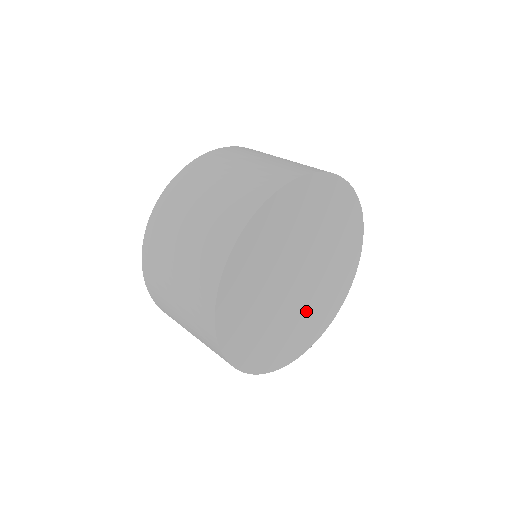
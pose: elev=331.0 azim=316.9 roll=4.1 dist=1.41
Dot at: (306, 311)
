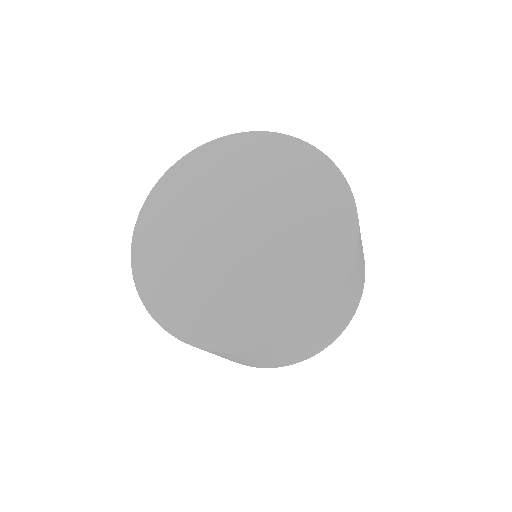
Dot at: (245, 284)
